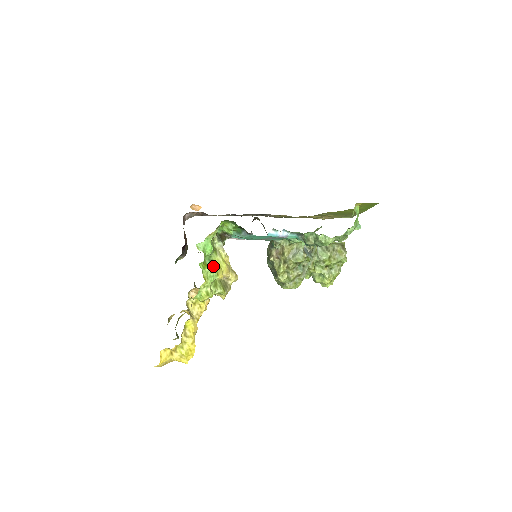
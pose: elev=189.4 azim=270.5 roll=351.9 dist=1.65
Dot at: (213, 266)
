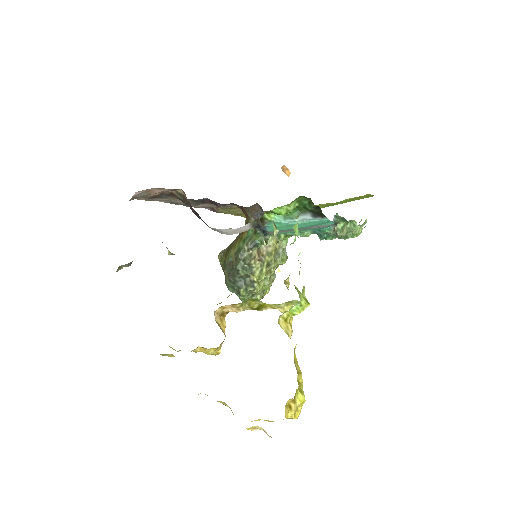
Dot at: occluded
